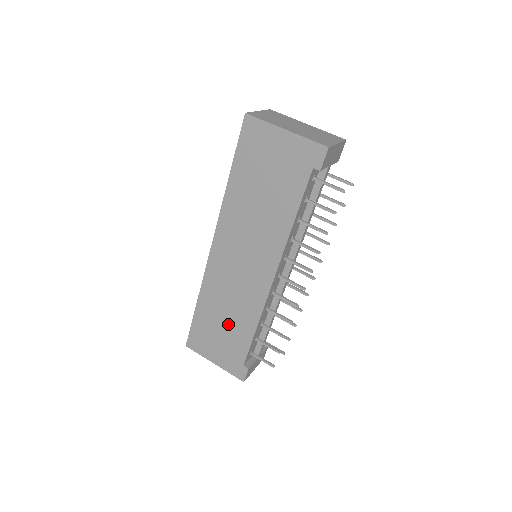
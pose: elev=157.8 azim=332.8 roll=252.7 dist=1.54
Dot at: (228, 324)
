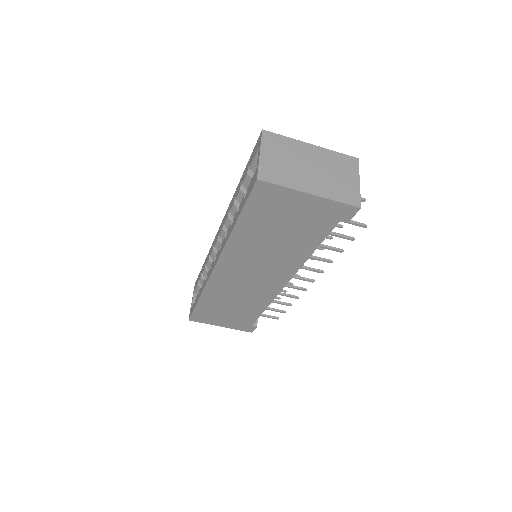
Dot at: (235, 308)
